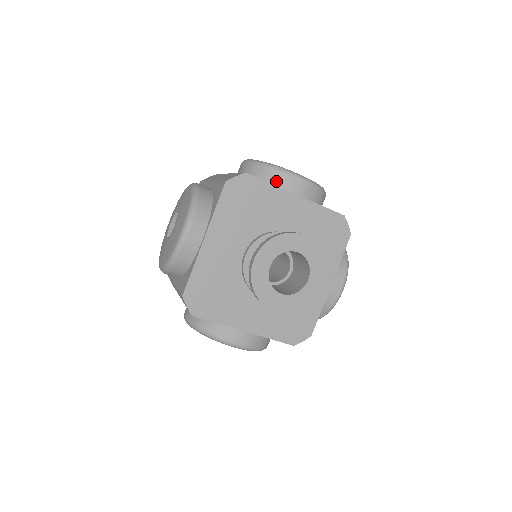
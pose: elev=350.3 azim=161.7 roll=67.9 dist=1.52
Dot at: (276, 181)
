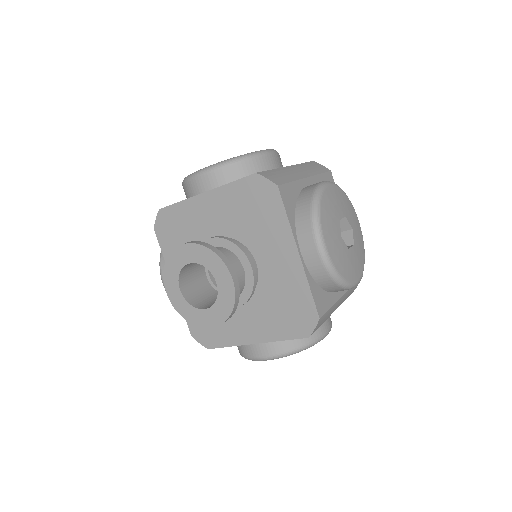
Dot at: (189, 193)
